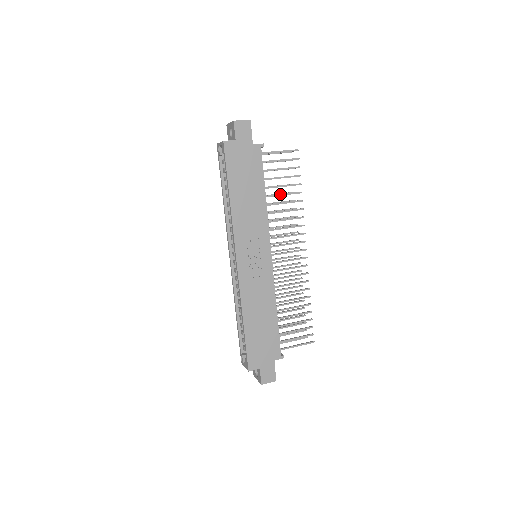
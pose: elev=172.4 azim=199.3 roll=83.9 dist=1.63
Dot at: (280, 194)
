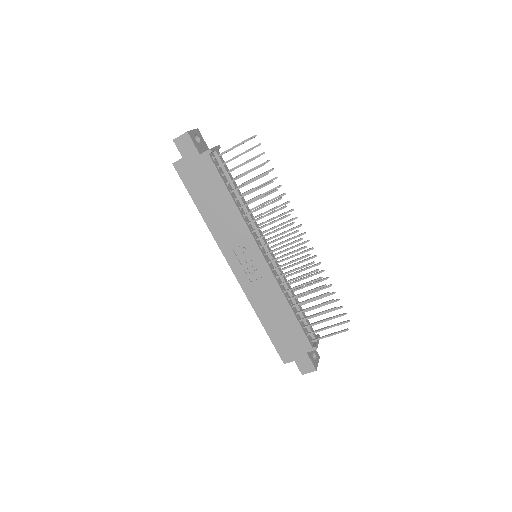
Dot at: (250, 192)
